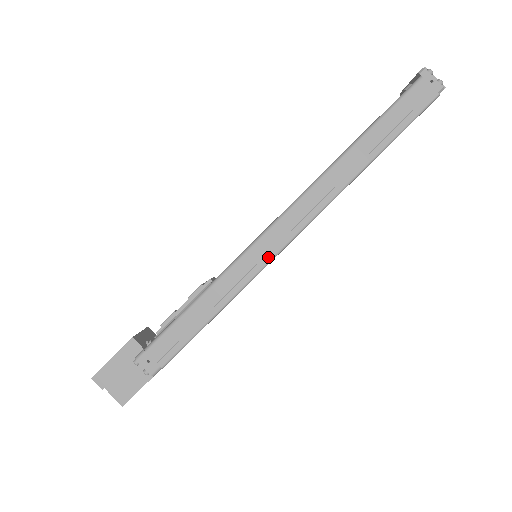
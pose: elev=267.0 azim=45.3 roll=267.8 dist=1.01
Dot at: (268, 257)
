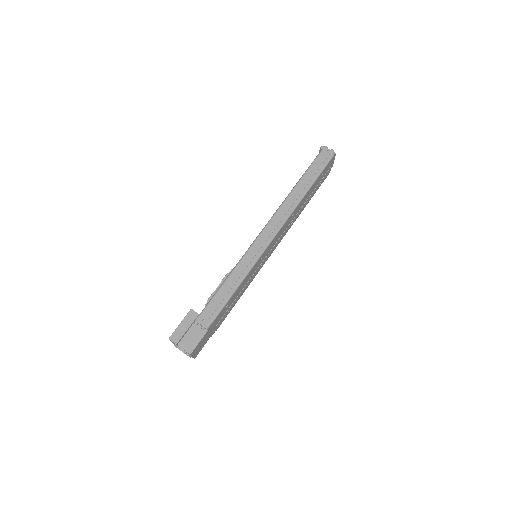
Dot at: (263, 248)
